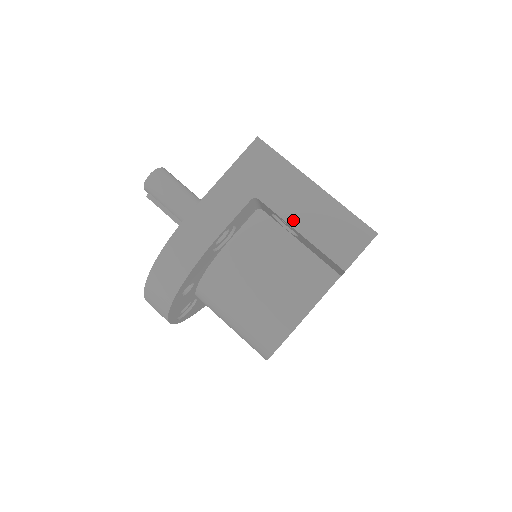
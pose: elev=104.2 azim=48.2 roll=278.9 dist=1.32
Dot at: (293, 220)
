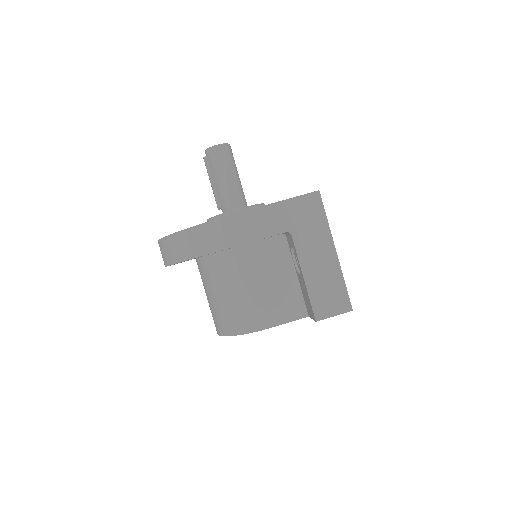
Dot at: (305, 265)
